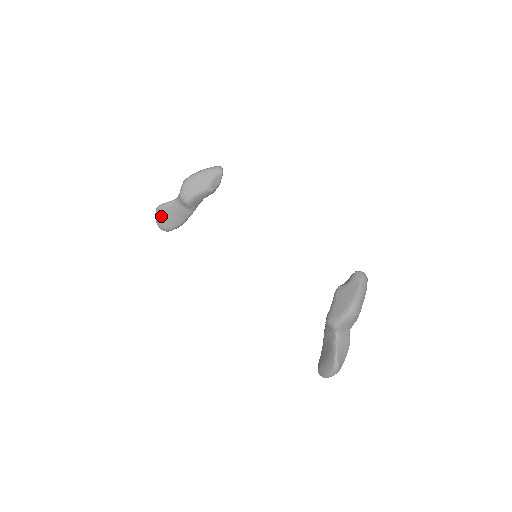
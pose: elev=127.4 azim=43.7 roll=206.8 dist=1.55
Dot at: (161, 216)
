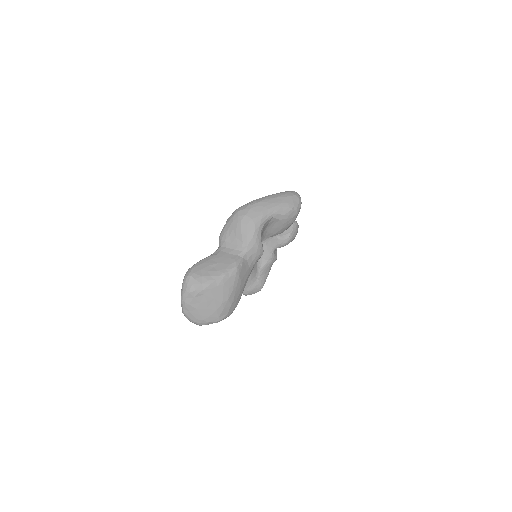
Dot at: occluded
